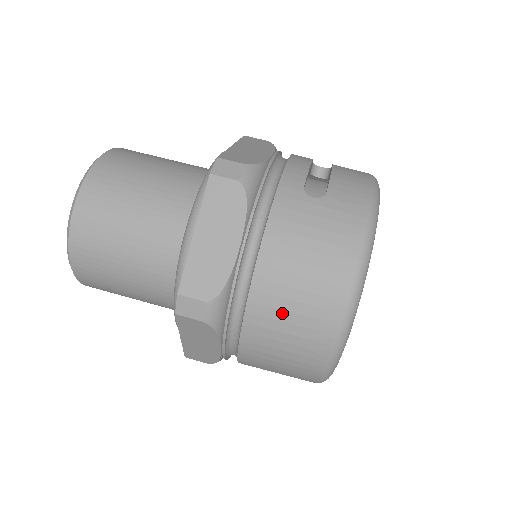
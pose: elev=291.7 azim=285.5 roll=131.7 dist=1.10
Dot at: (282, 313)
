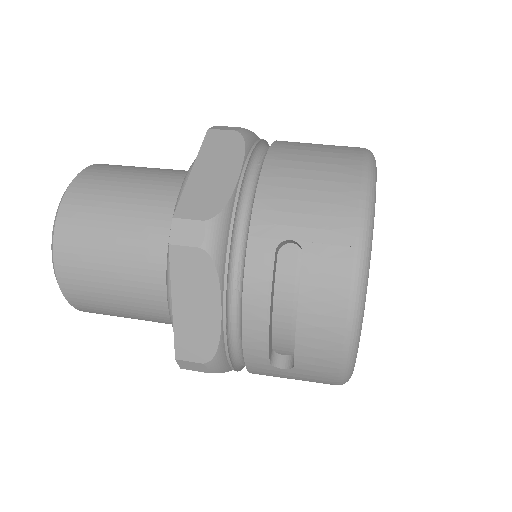
Dot at: (309, 144)
